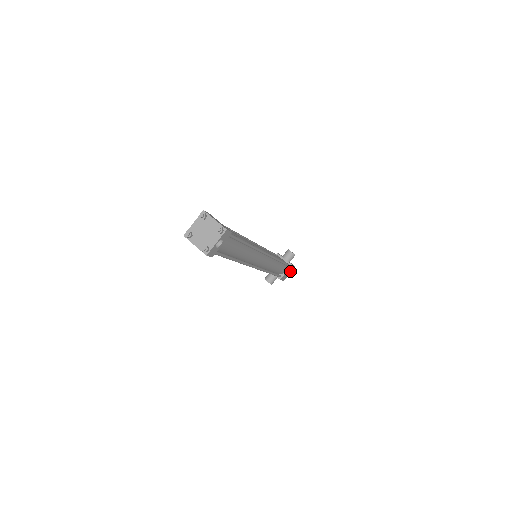
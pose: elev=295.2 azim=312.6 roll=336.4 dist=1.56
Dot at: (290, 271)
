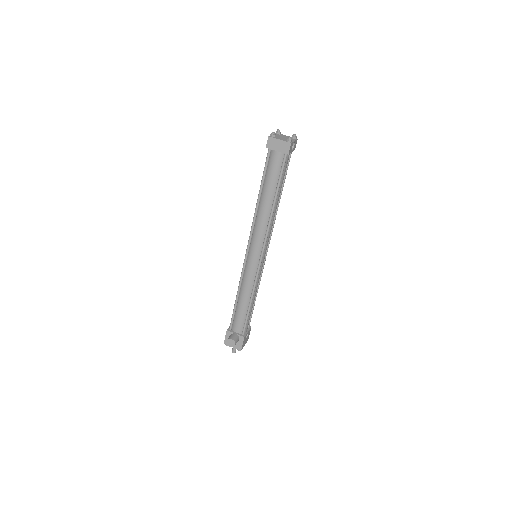
Dot at: (246, 340)
